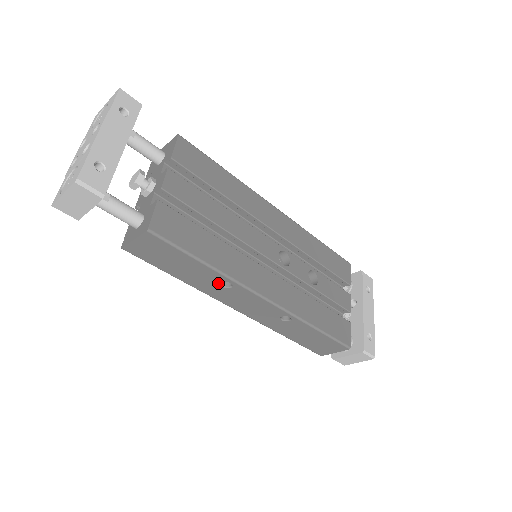
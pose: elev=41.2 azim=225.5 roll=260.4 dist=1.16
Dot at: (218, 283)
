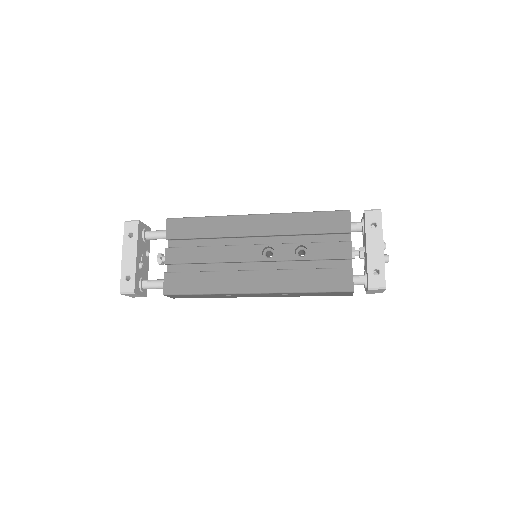
Dot at: (225, 295)
